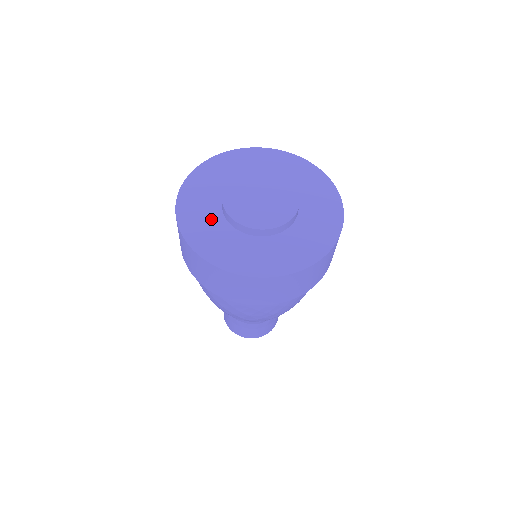
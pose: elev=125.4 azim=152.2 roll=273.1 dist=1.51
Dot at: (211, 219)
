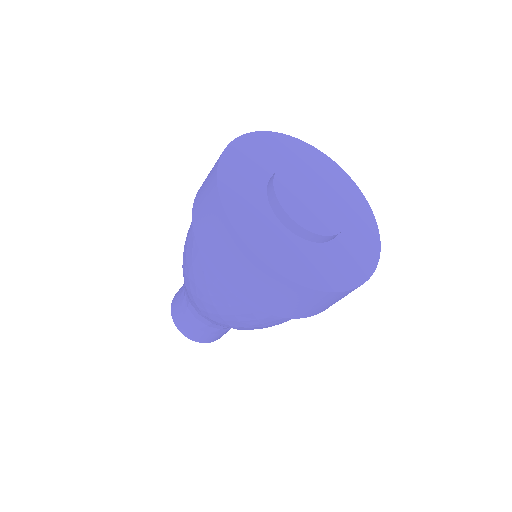
Dot at: (255, 201)
